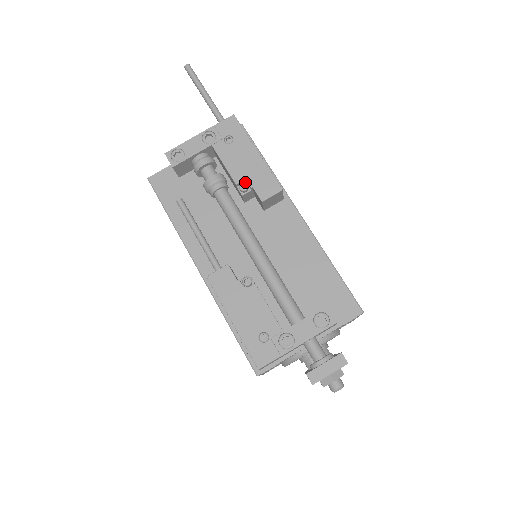
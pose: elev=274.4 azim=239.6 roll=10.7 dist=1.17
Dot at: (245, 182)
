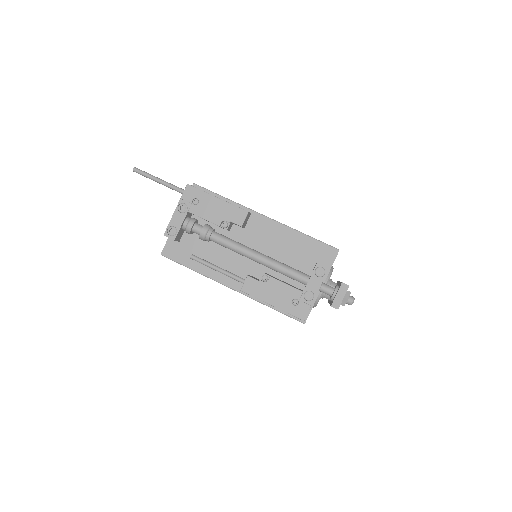
Dot at: (223, 221)
